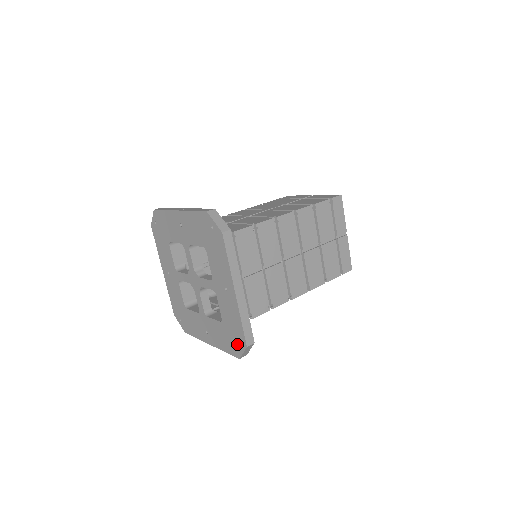
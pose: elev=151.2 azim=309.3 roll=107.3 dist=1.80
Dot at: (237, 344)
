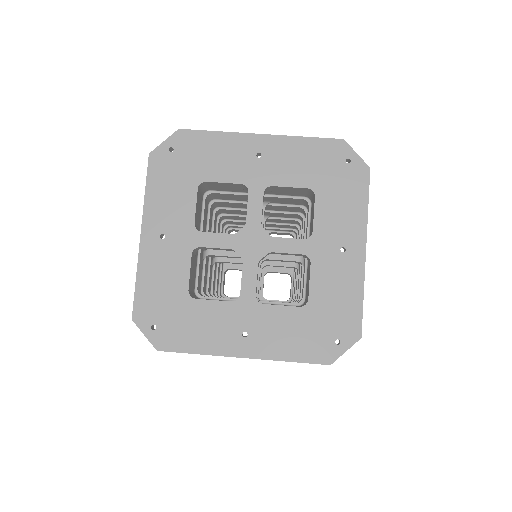
Dot at: (336, 338)
